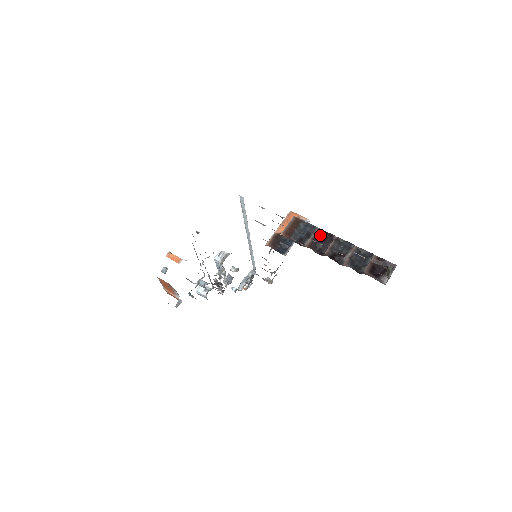
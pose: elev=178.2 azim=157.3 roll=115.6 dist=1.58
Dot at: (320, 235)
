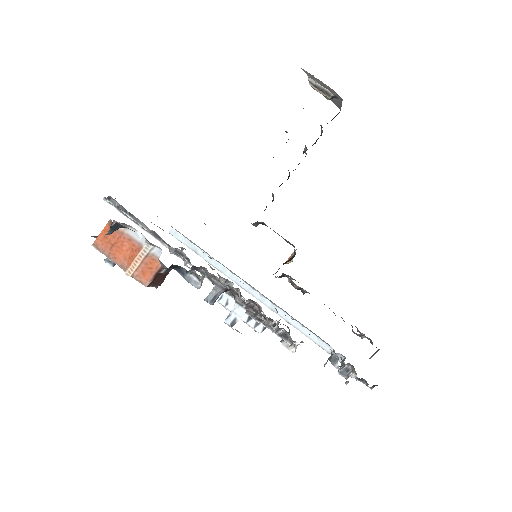
Dot at: occluded
